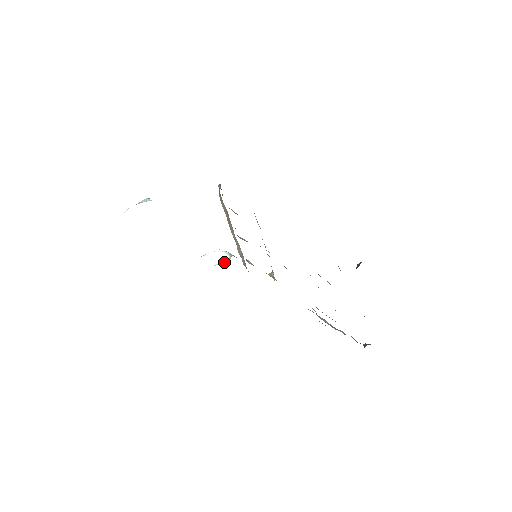
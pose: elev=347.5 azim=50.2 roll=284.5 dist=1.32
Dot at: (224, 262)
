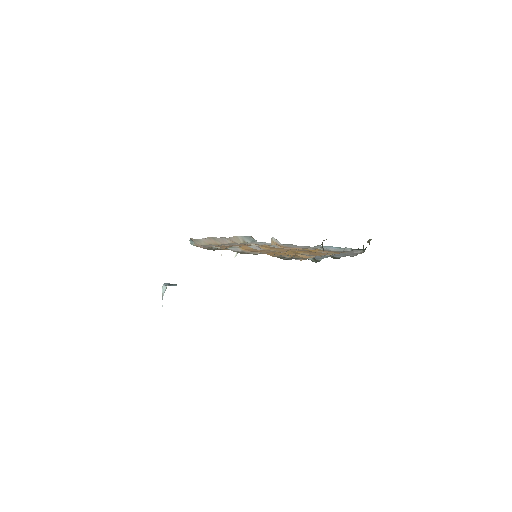
Dot at: occluded
